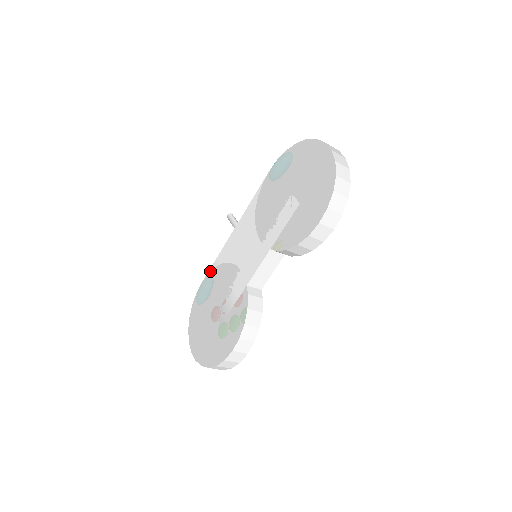
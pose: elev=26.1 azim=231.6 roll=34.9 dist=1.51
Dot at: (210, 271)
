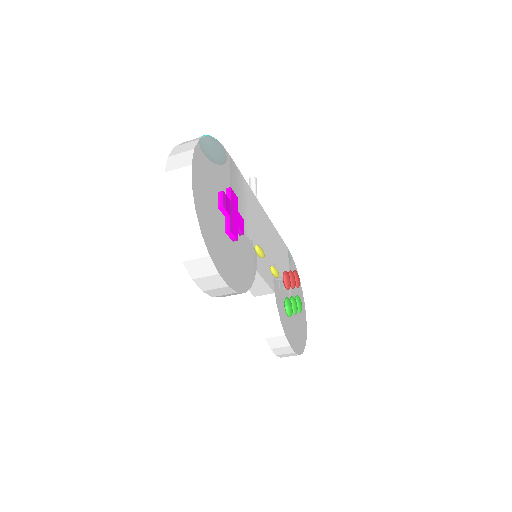
Dot at: occluded
